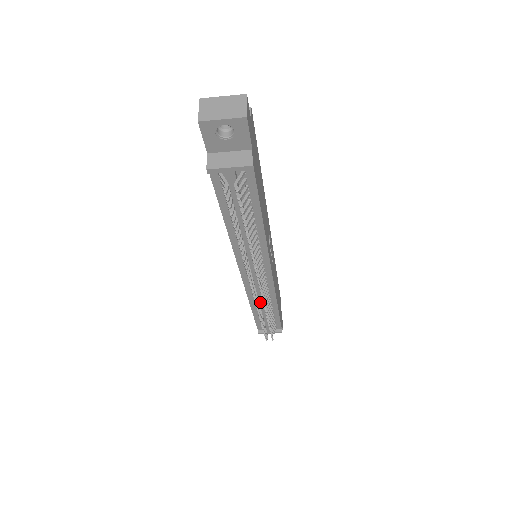
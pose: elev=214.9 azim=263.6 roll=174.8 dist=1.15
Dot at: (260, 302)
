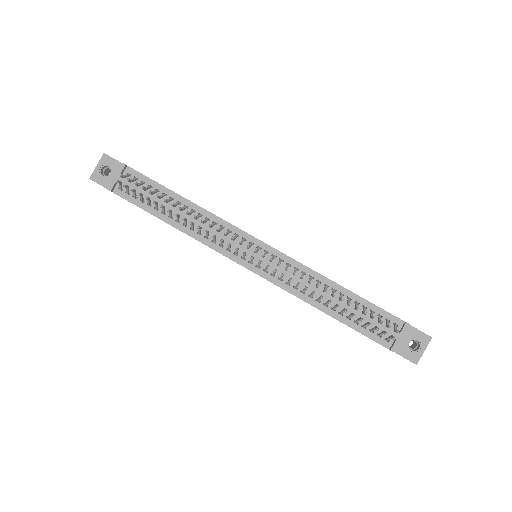
Dot at: (307, 288)
